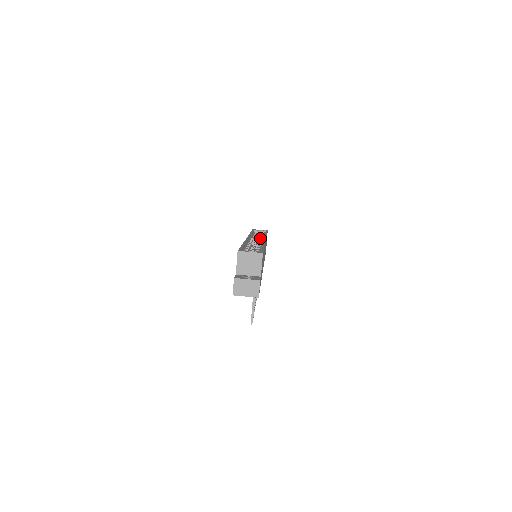
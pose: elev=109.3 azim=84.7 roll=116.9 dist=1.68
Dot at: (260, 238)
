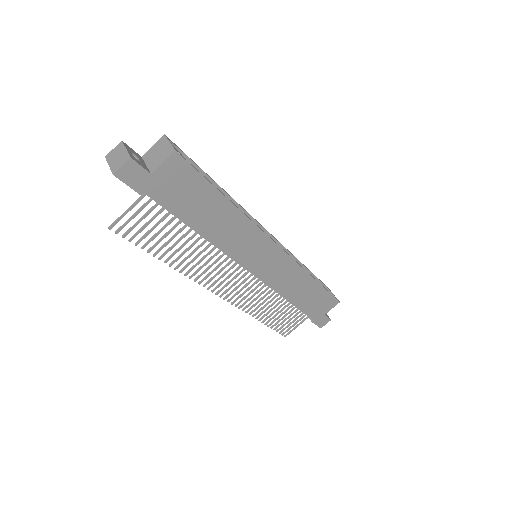
Dot at: occluded
